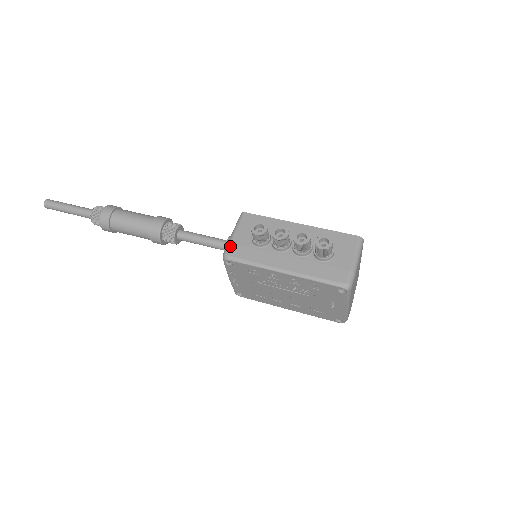
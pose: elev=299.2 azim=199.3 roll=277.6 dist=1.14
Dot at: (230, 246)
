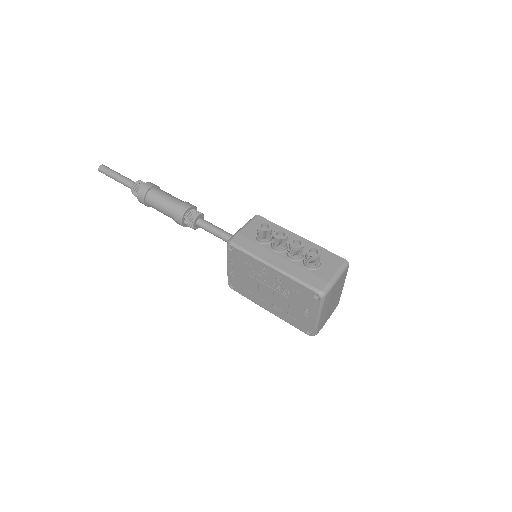
Dot at: (236, 235)
